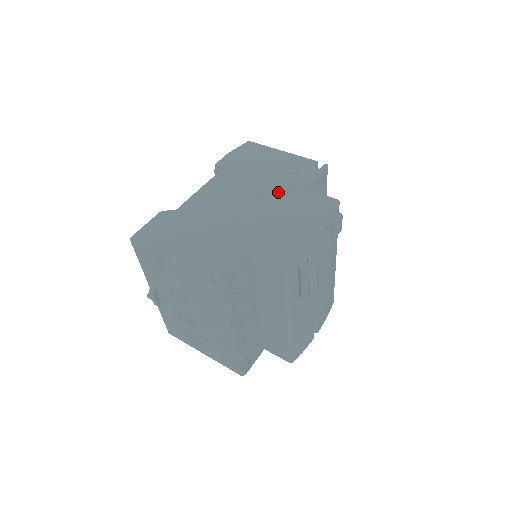
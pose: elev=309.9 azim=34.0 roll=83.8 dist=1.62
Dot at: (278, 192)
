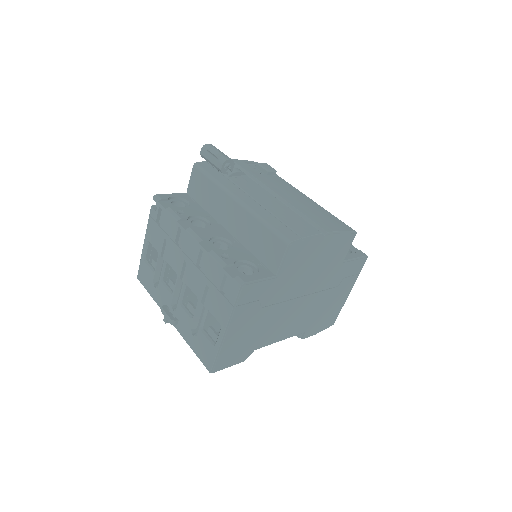
Dot at: occluded
